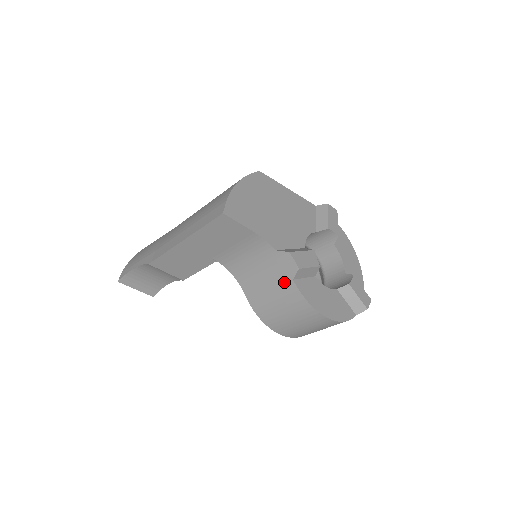
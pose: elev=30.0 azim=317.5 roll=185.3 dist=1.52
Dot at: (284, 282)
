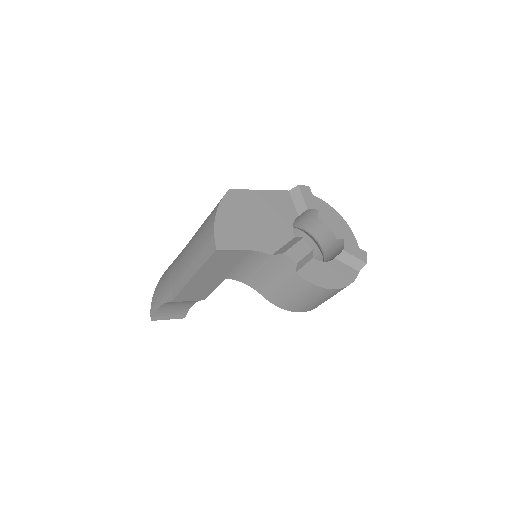
Dot at: (289, 277)
